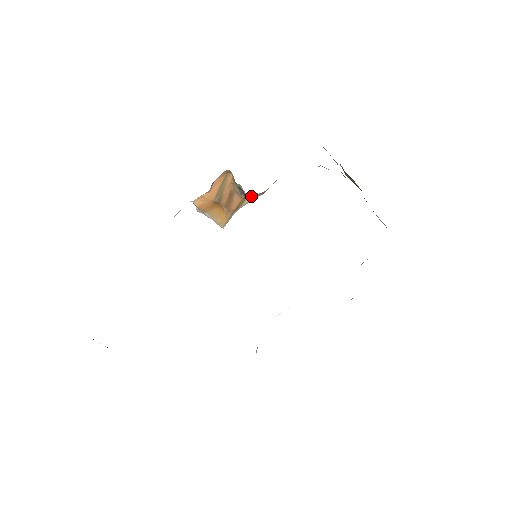
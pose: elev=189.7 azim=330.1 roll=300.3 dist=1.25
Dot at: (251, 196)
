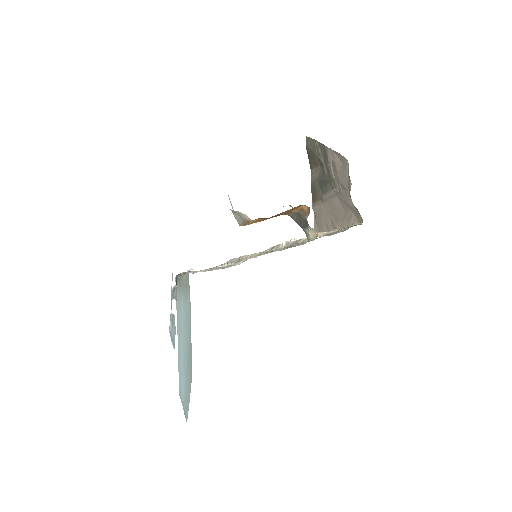
Dot at: occluded
